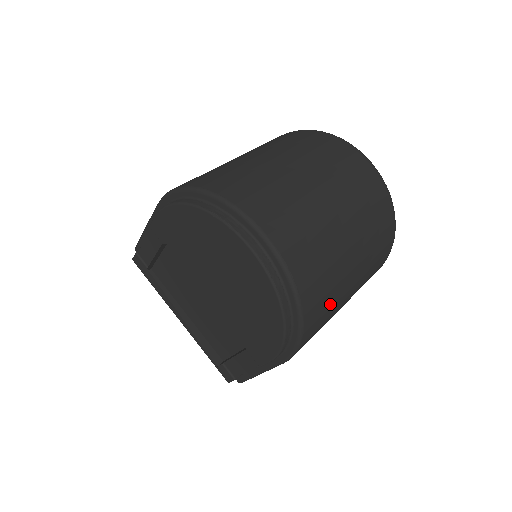
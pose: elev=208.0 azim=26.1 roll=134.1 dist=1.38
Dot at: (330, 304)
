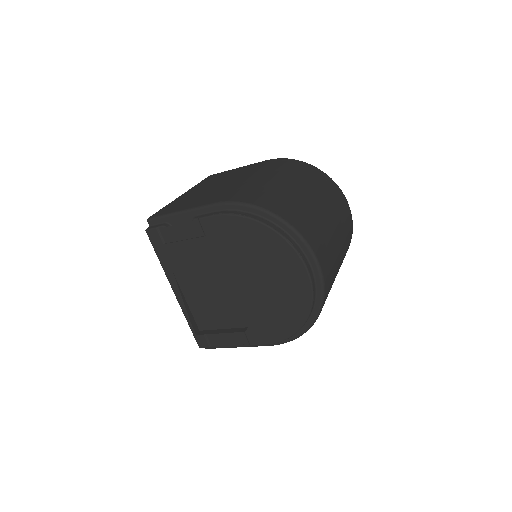
Dot at: occluded
